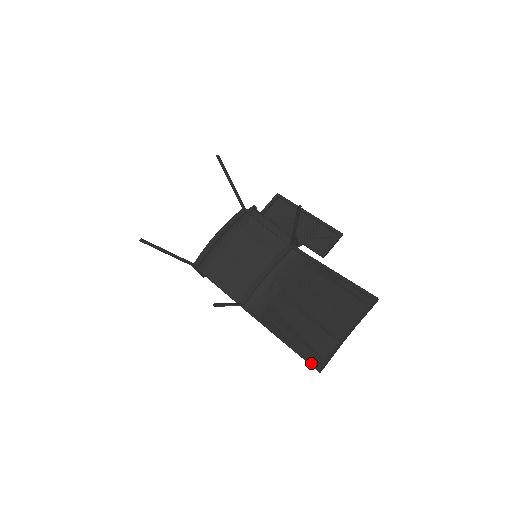
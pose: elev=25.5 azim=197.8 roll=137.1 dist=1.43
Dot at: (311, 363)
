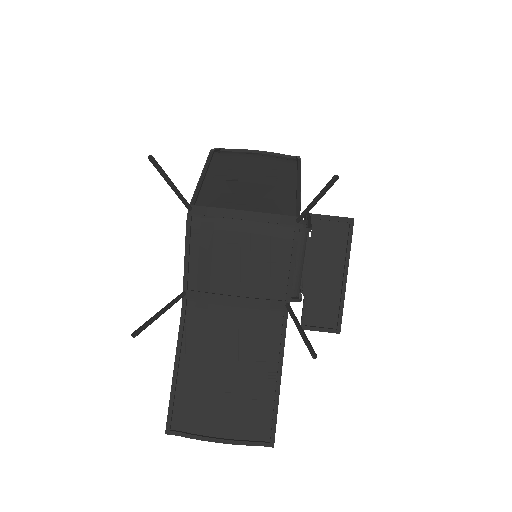
Dot at: (169, 421)
